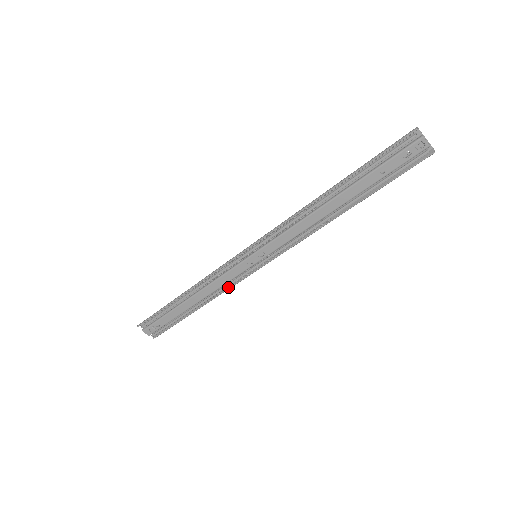
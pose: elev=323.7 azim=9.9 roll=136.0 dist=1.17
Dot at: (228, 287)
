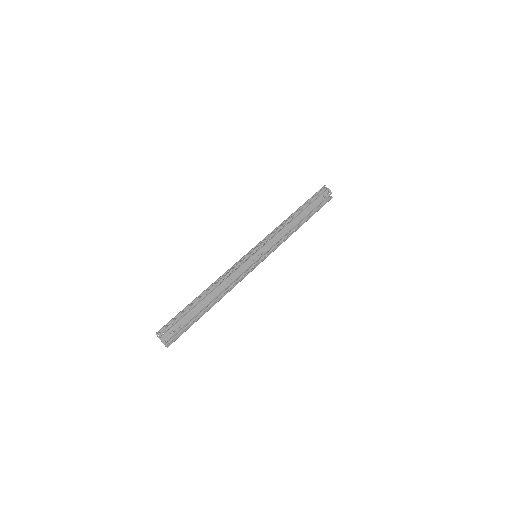
Dot at: (238, 282)
